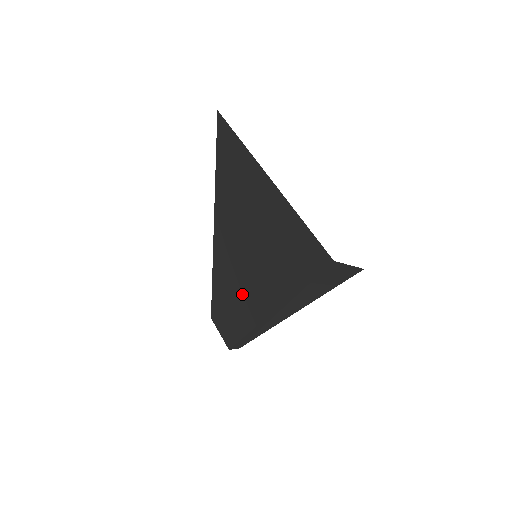
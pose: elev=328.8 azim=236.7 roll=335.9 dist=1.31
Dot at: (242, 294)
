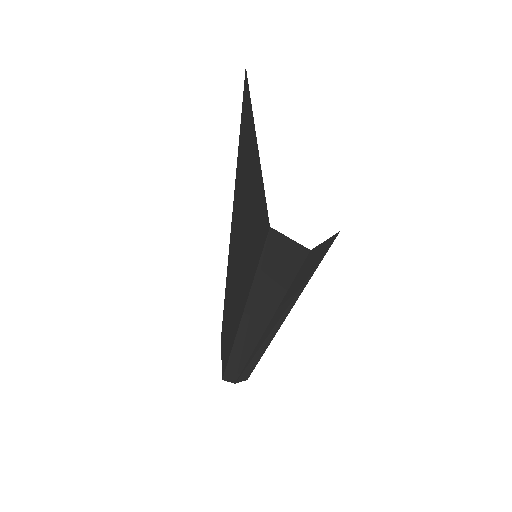
Dot at: (232, 301)
